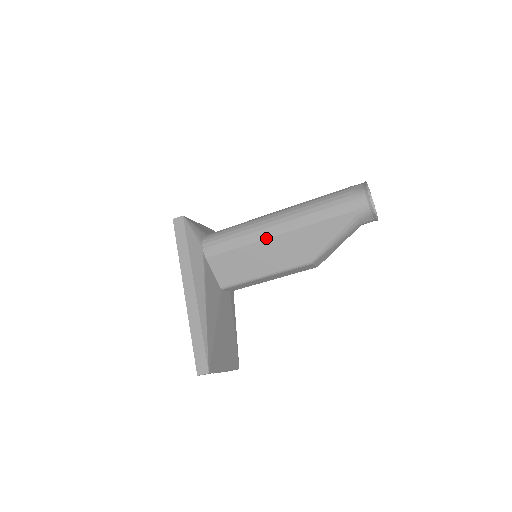
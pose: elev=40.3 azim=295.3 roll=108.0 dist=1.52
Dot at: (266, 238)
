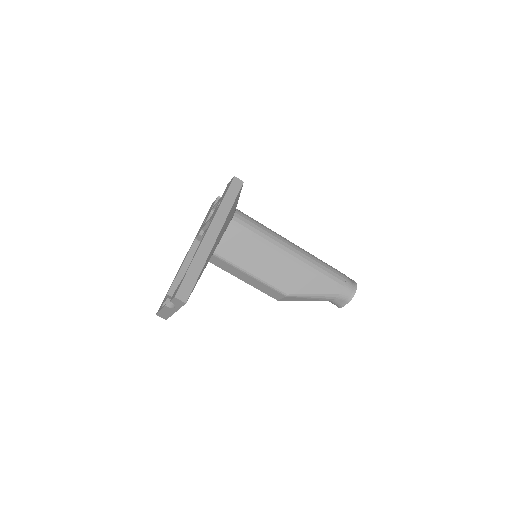
Dot at: (281, 253)
